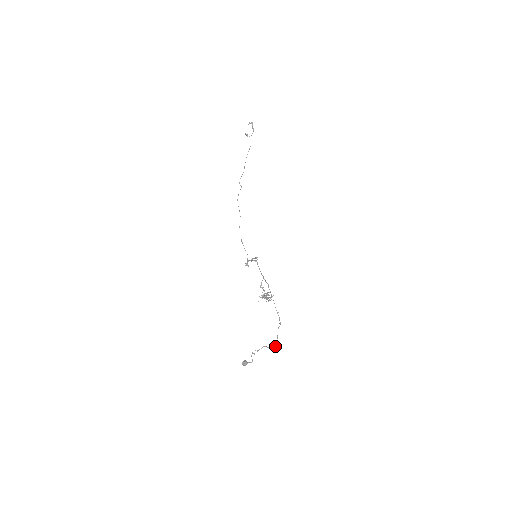
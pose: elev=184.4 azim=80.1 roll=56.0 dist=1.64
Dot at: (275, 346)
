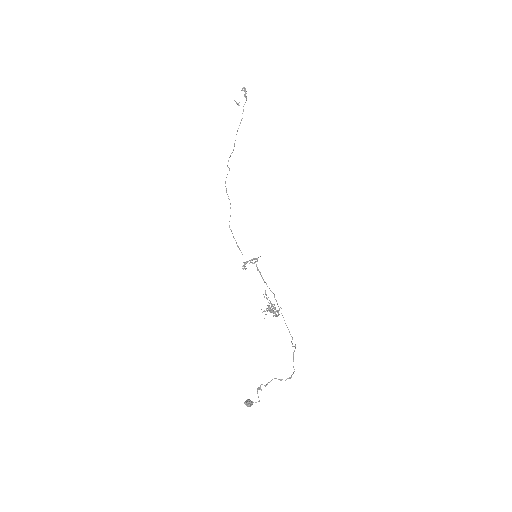
Dot at: (290, 378)
